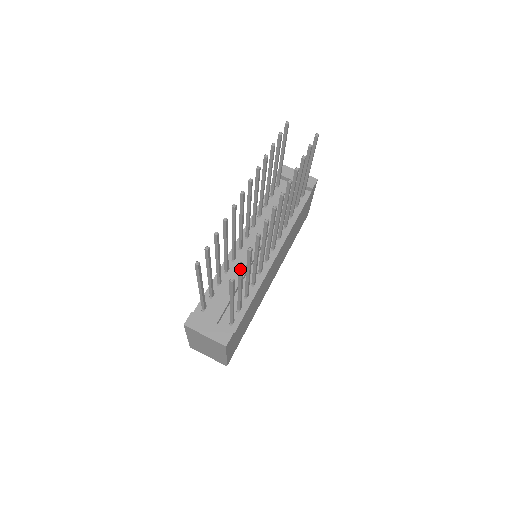
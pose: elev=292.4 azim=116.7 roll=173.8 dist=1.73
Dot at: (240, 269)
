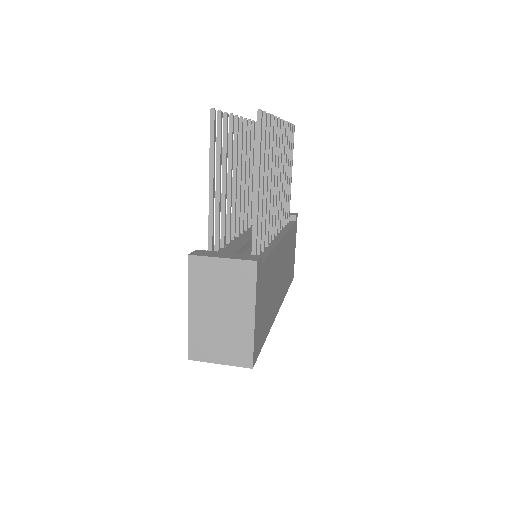
Dot at: (263, 123)
